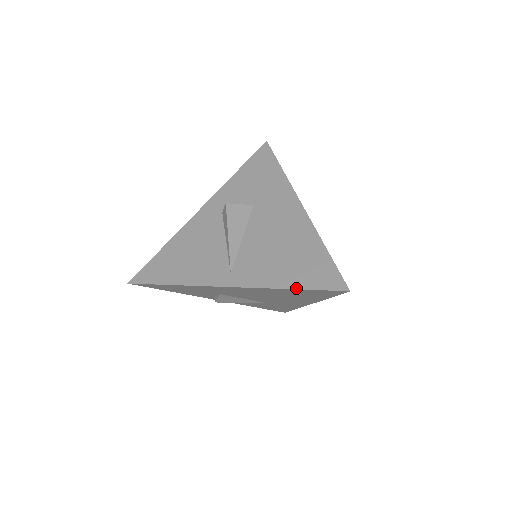
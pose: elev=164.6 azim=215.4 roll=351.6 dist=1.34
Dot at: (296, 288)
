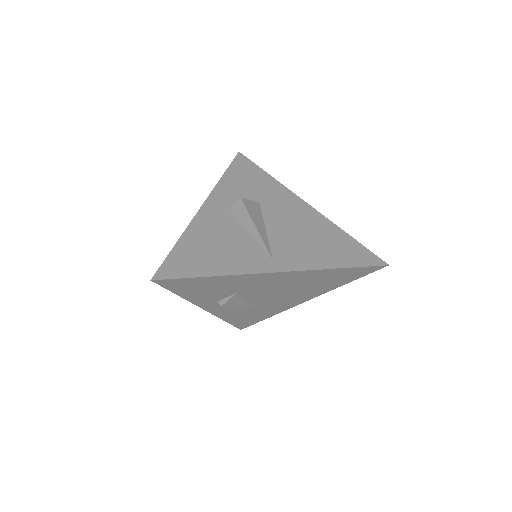
Dot at: (344, 267)
